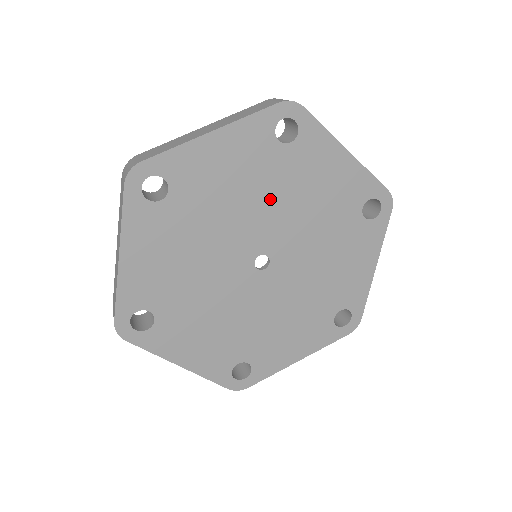
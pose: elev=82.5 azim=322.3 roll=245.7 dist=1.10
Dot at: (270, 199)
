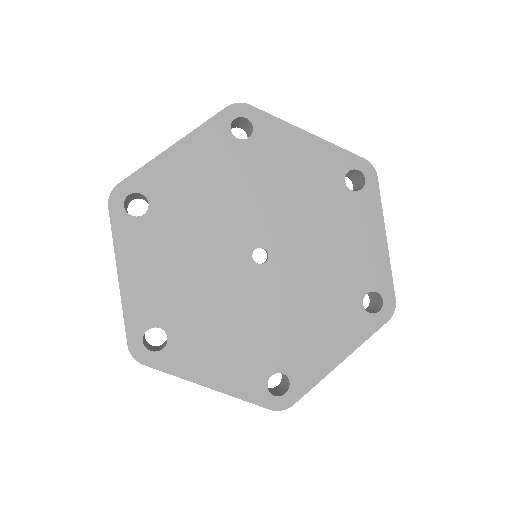
Dot at: (247, 192)
